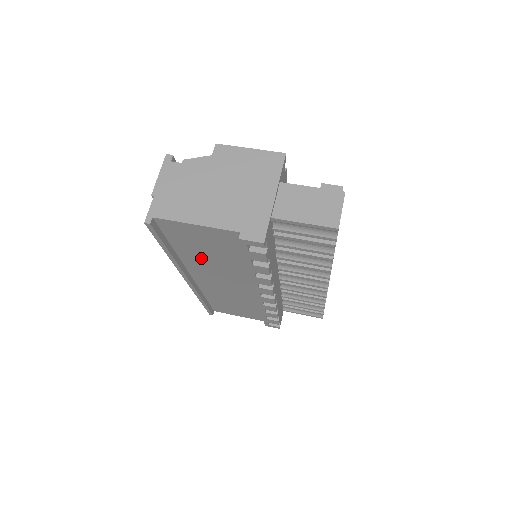
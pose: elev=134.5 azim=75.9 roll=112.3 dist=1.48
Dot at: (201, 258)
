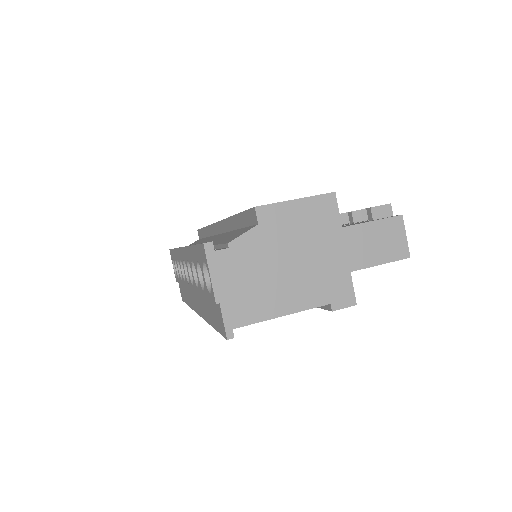
Dot at: occluded
